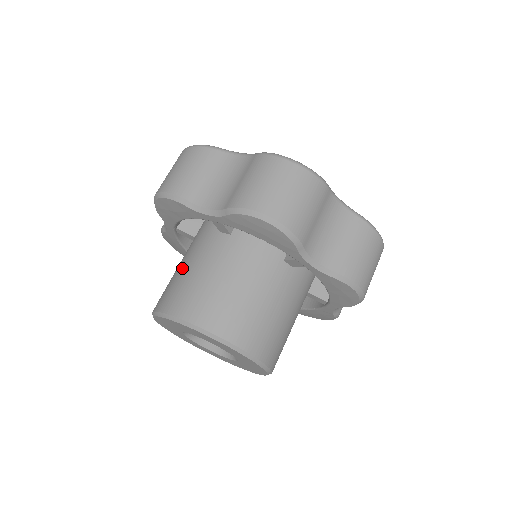
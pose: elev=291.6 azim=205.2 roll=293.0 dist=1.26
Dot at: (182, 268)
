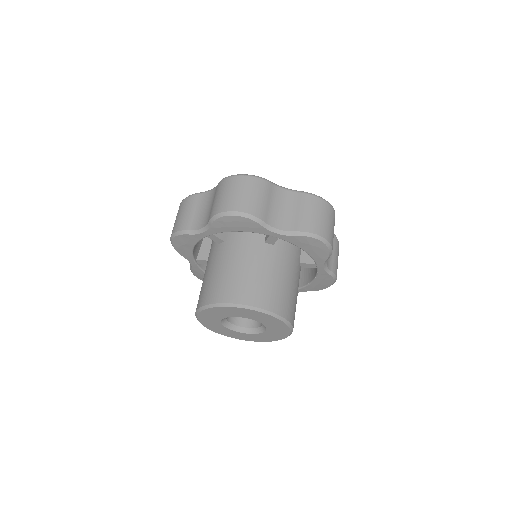
Dot at: (203, 278)
